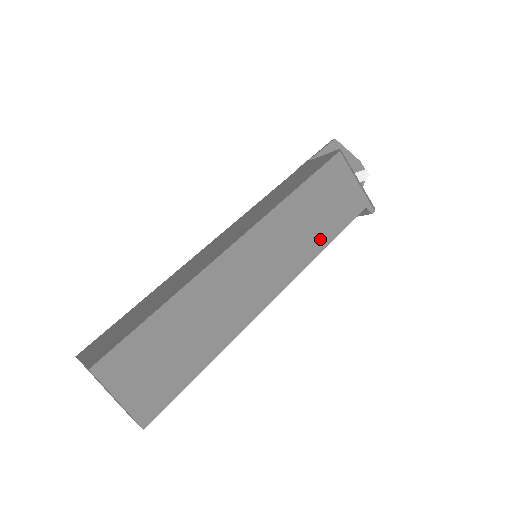
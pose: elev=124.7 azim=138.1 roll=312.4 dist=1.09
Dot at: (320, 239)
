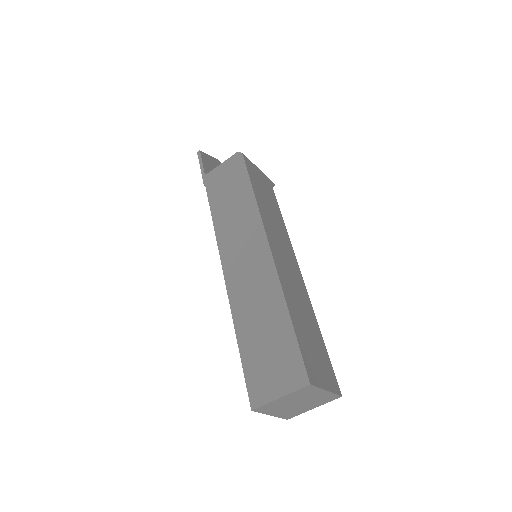
Dot at: (279, 217)
